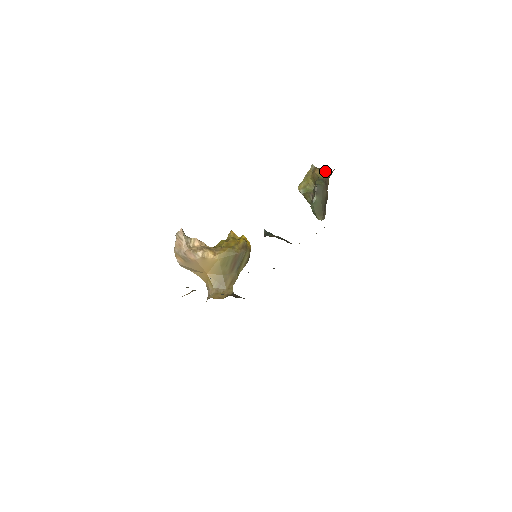
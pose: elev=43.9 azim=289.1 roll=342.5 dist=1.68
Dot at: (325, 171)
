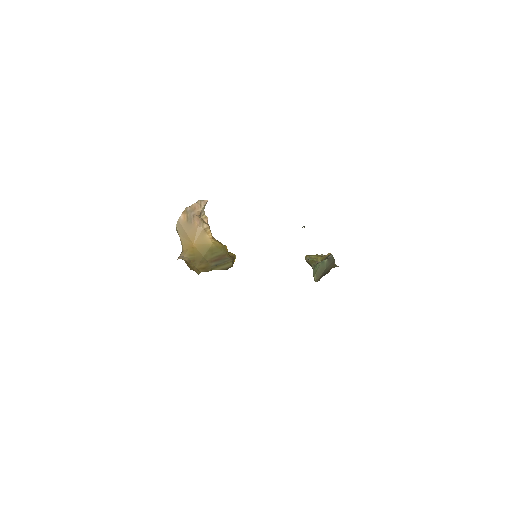
Dot at: occluded
